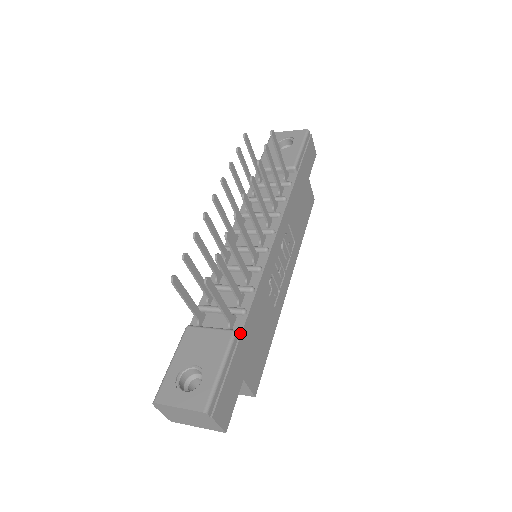
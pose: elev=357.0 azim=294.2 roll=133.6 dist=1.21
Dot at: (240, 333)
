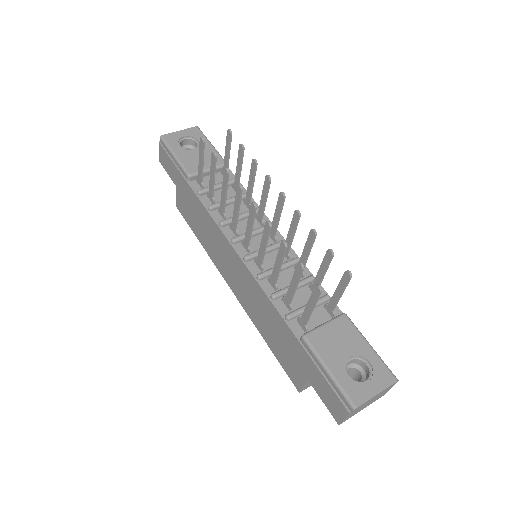
Dot at: occluded
